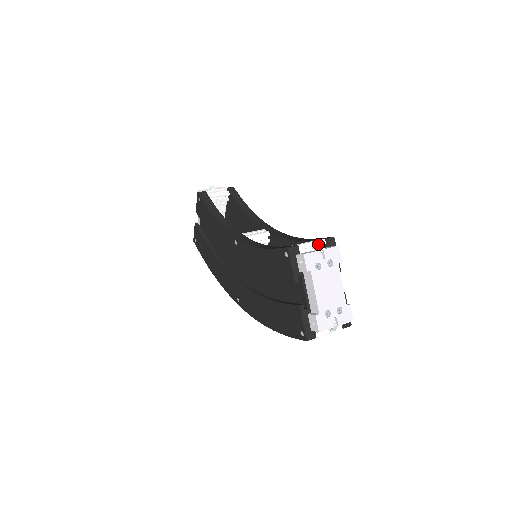
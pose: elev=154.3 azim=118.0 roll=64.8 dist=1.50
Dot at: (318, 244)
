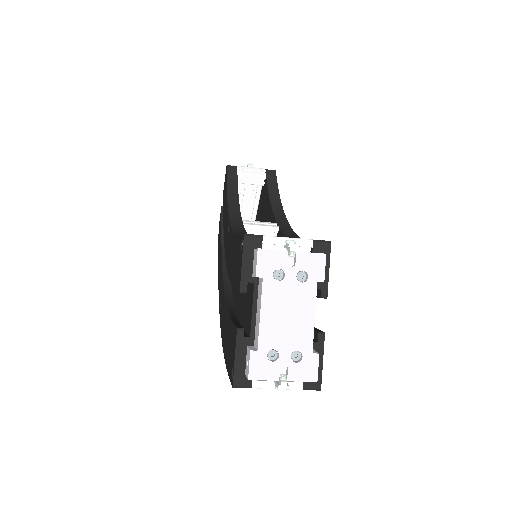
Dot at: (291, 241)
